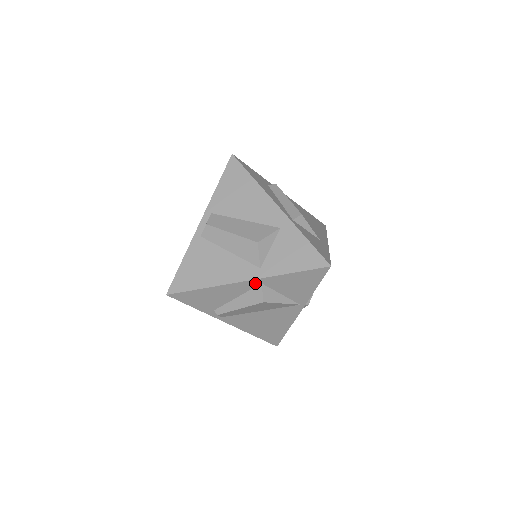
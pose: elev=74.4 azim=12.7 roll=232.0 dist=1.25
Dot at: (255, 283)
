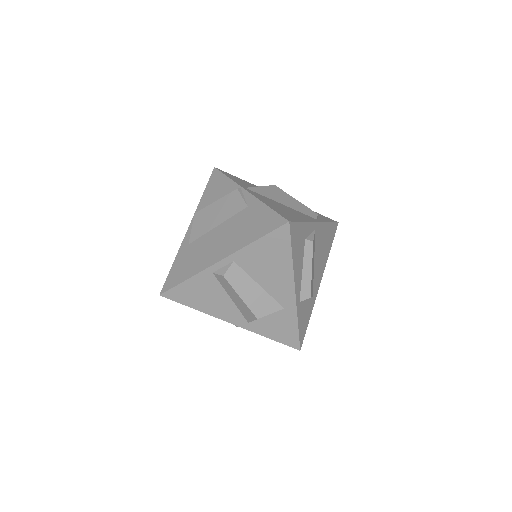
Dot at: (238, 324)
